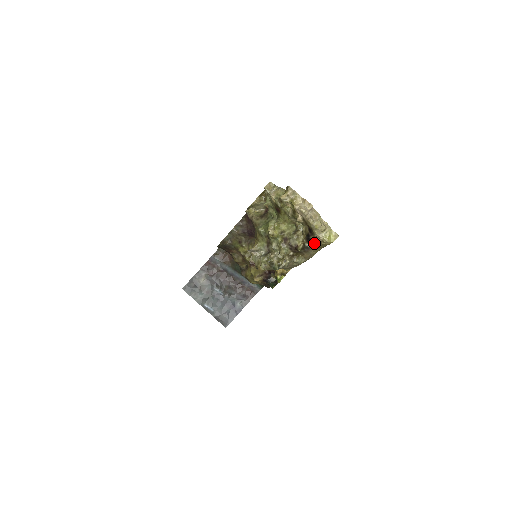
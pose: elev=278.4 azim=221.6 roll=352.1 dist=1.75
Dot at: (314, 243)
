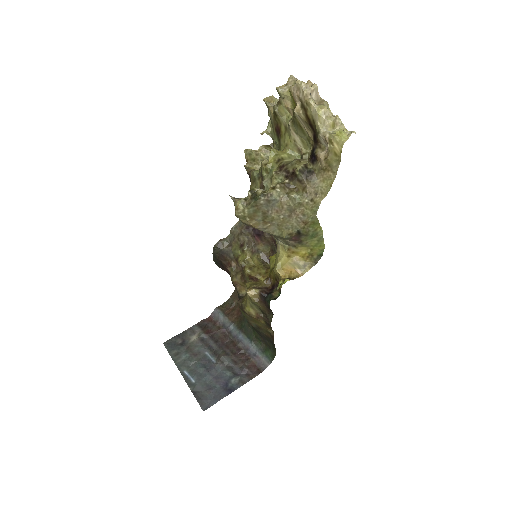
Dot at: (319, 157)
